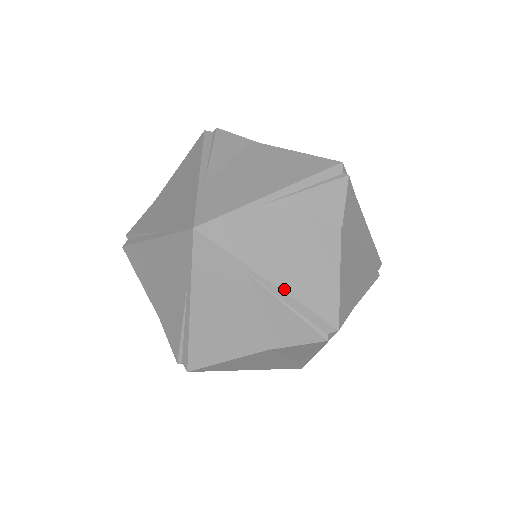
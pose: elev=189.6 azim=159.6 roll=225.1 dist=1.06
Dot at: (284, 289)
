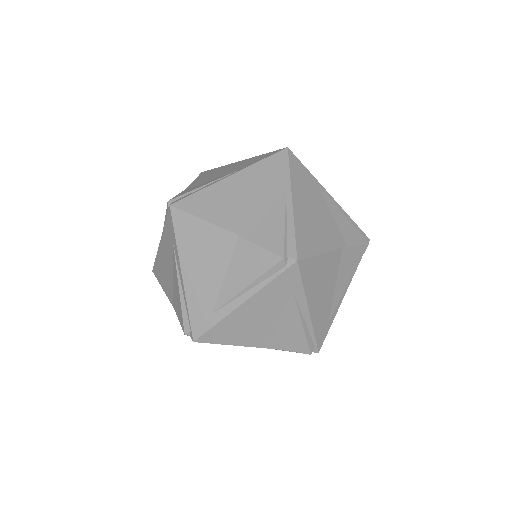
Dot at: (294, 211)
